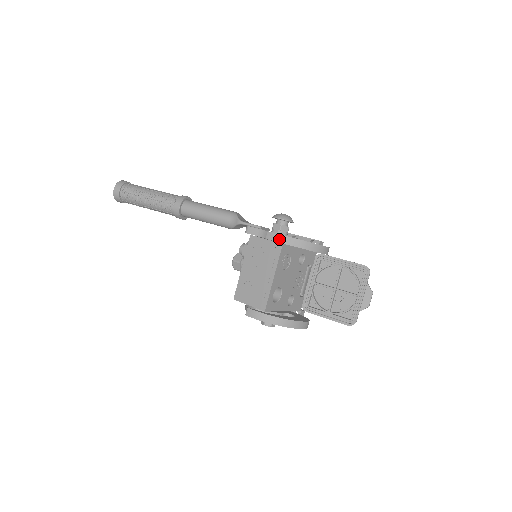
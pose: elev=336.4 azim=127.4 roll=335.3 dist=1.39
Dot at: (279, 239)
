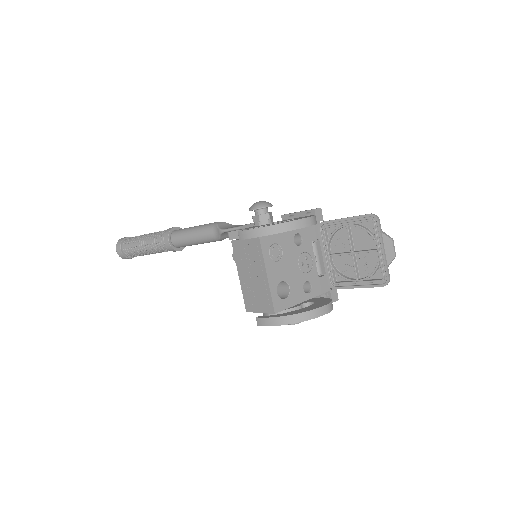
Dot at: (250, 235)
